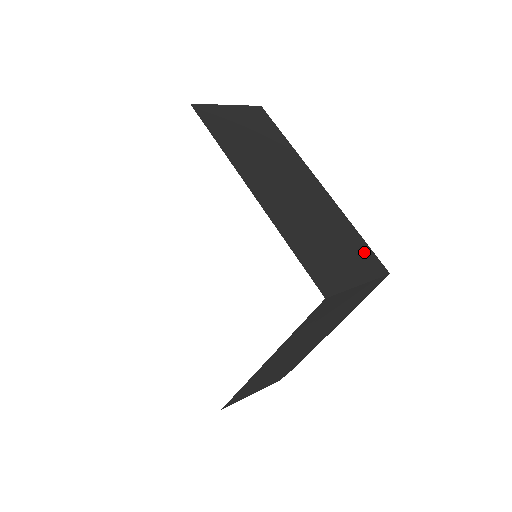
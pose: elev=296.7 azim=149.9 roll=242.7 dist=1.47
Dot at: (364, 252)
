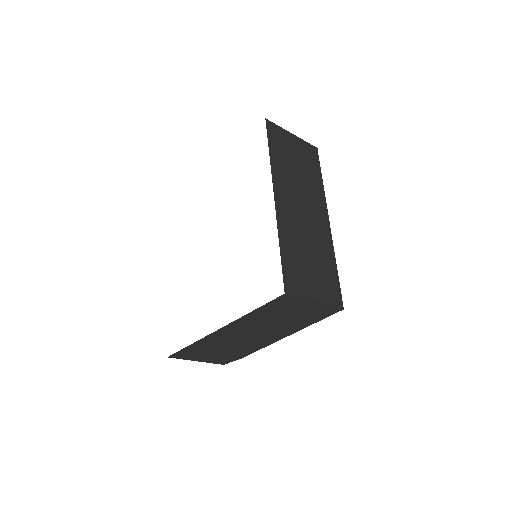
Dot at: (333, 284)
